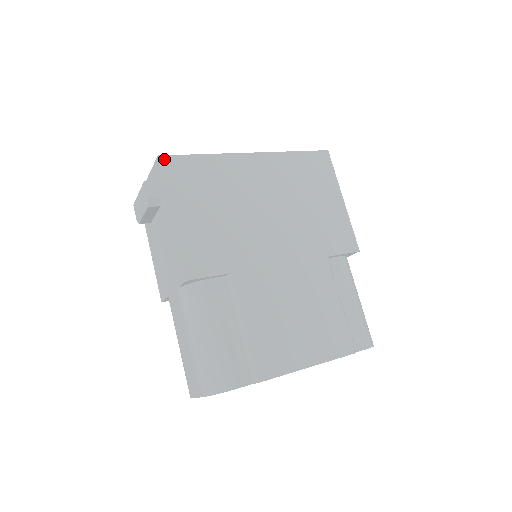
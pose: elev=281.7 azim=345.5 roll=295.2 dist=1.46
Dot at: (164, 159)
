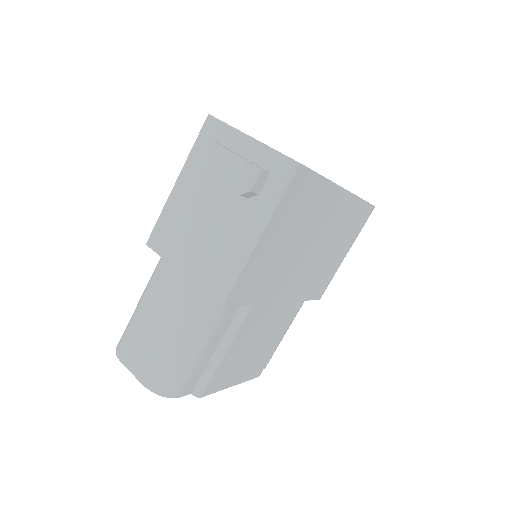
Dot at: (301, 170)
